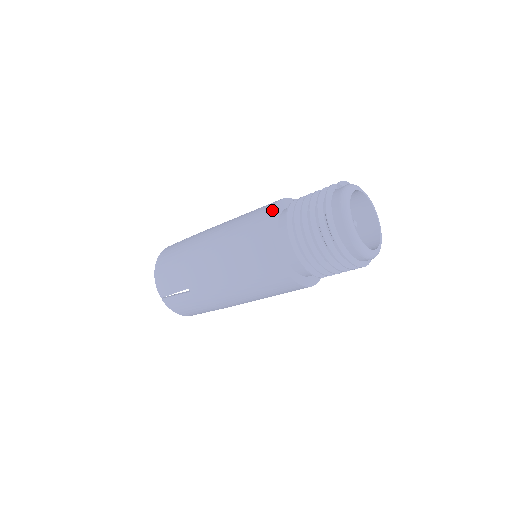
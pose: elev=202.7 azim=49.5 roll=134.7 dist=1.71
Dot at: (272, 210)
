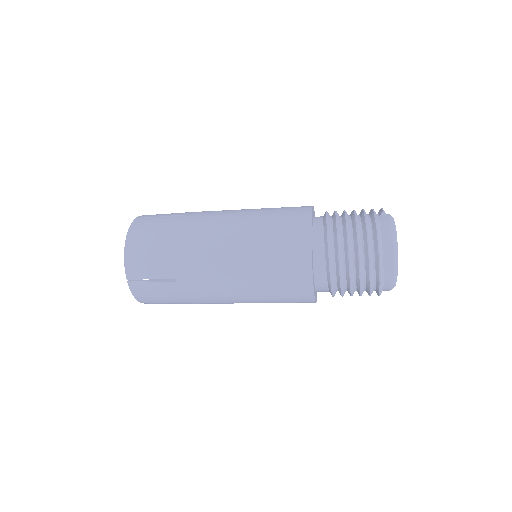
Dot at: (311, 219)
